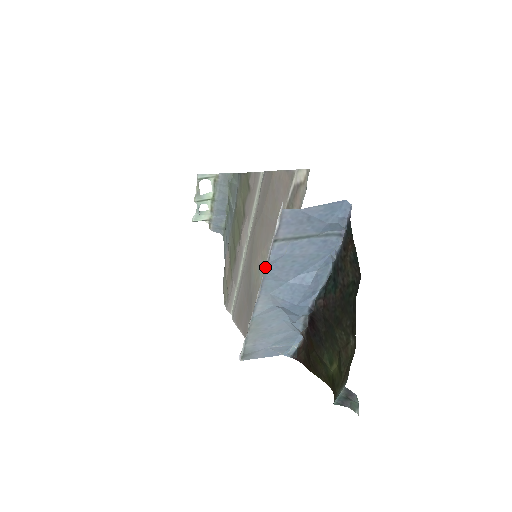
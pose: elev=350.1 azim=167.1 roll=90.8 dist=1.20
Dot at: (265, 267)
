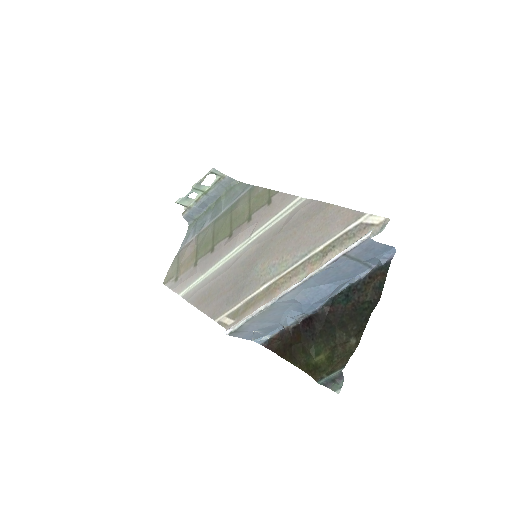
Dot at: (319, 269)
